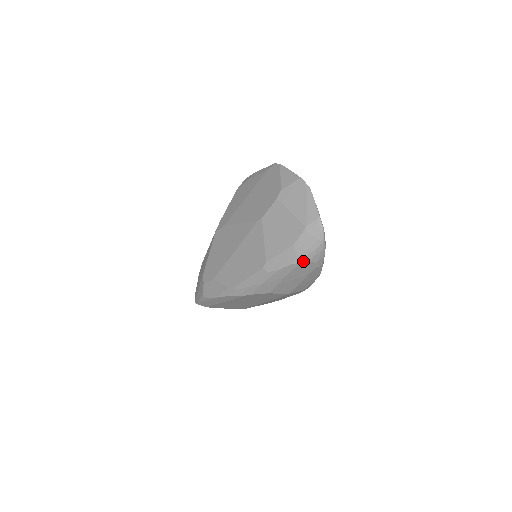
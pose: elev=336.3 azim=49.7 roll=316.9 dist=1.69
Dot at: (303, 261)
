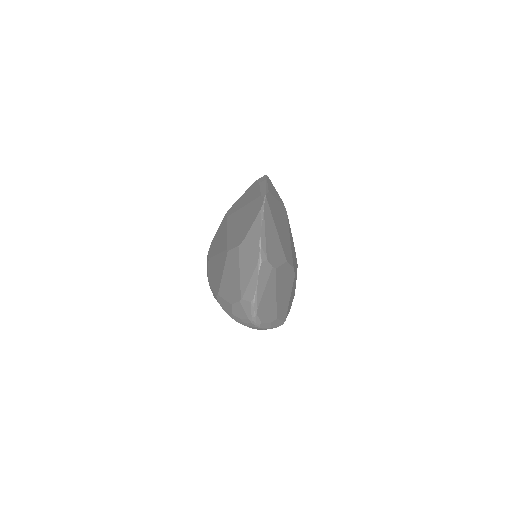
Dot at: (238, 322)
